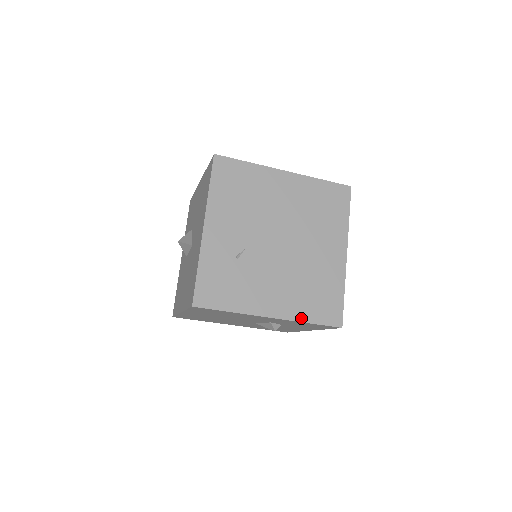
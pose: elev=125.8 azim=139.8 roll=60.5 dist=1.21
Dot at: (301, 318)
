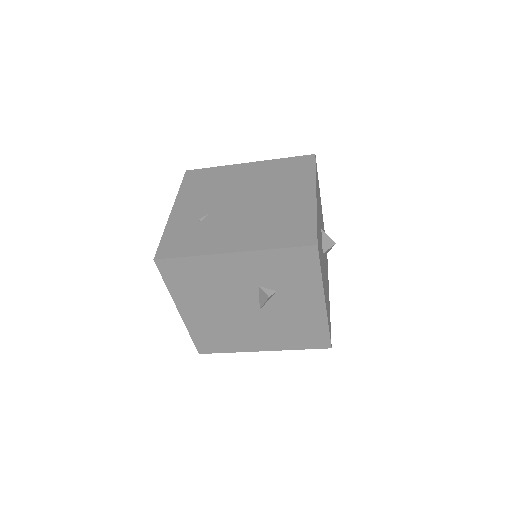
Dot at: (267, 247)
